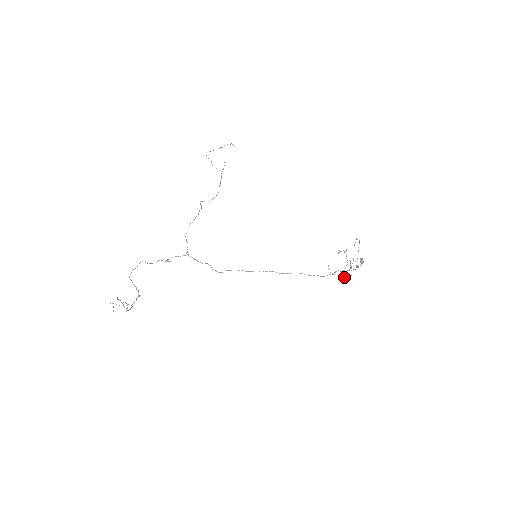
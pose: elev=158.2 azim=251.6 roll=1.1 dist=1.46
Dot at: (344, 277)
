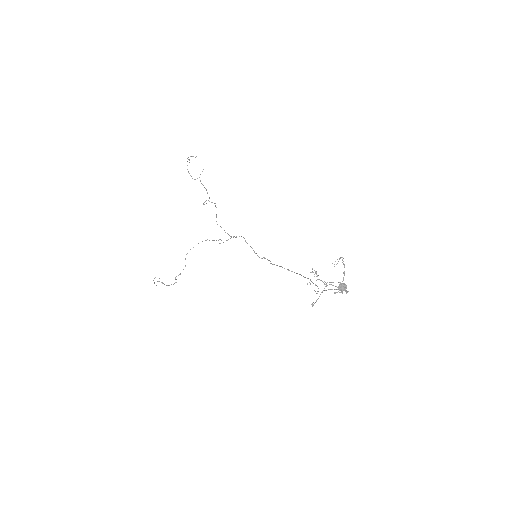
Dot at: (312, 303)
